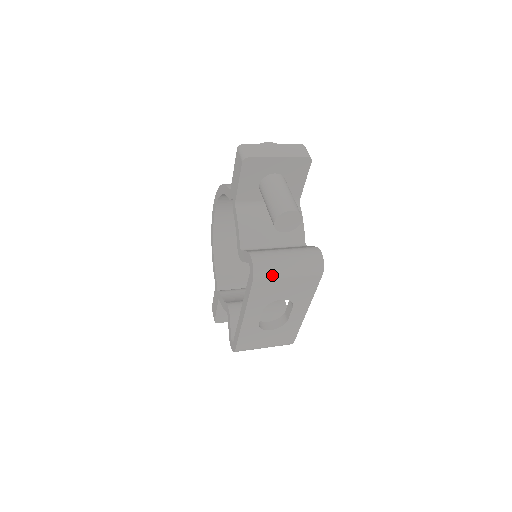
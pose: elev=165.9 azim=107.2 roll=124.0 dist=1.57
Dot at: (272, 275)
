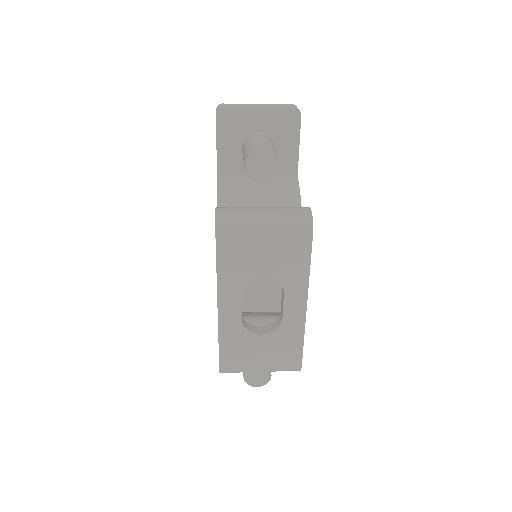
Dot at: (241, 230)
